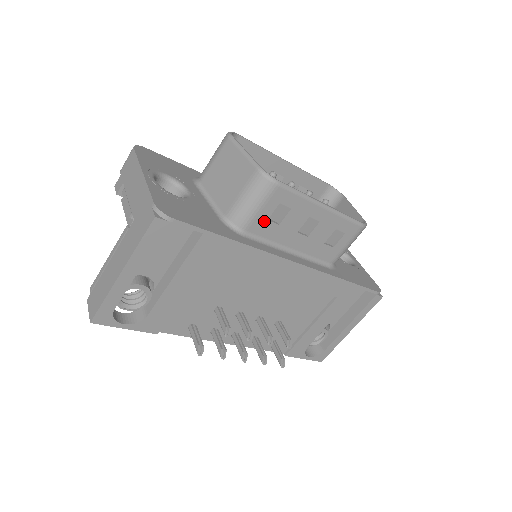
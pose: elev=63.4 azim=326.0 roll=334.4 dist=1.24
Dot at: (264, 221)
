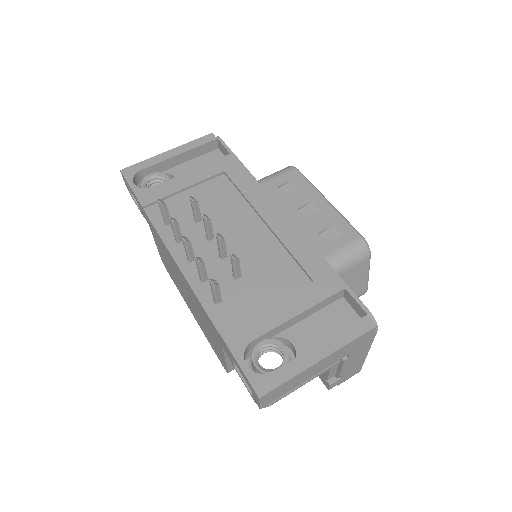
Dot at: (275, 187)
